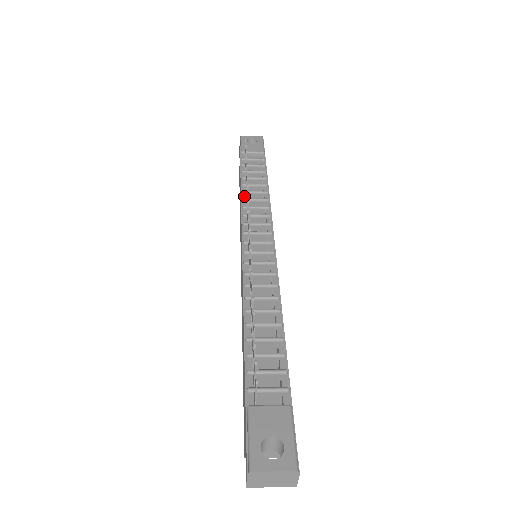
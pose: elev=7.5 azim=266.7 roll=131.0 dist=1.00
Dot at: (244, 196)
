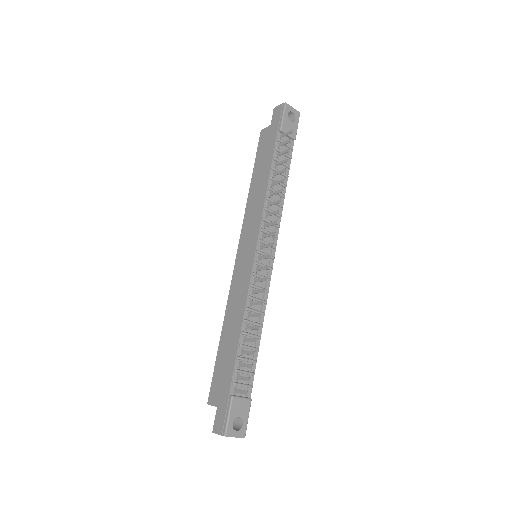
Dot at: (269, 193)
